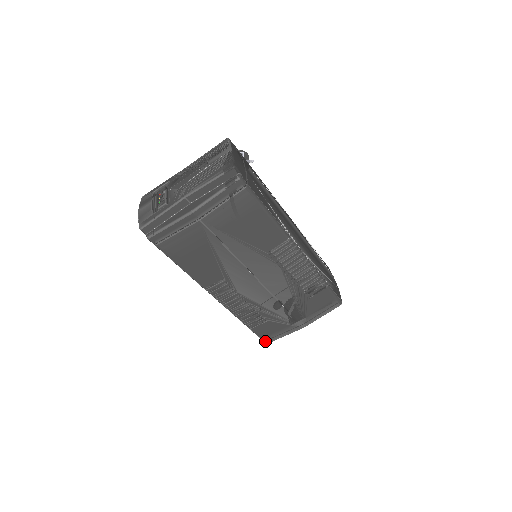
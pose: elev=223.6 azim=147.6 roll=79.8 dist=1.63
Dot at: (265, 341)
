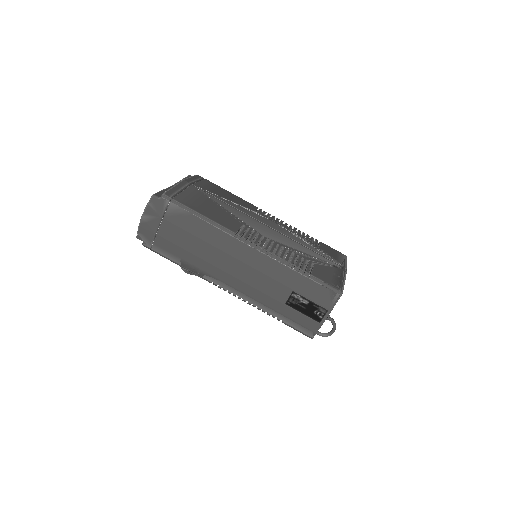
Dot at: (338, 289)
